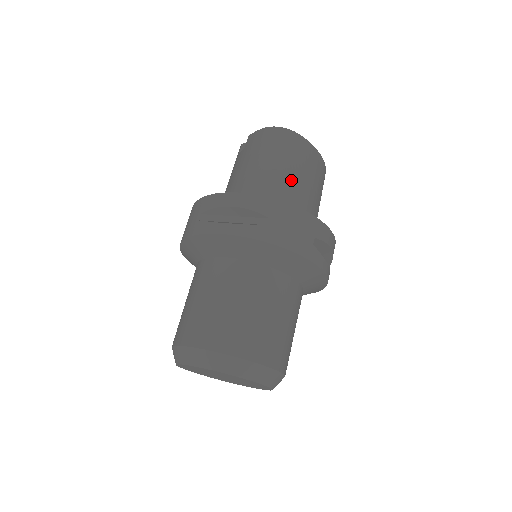
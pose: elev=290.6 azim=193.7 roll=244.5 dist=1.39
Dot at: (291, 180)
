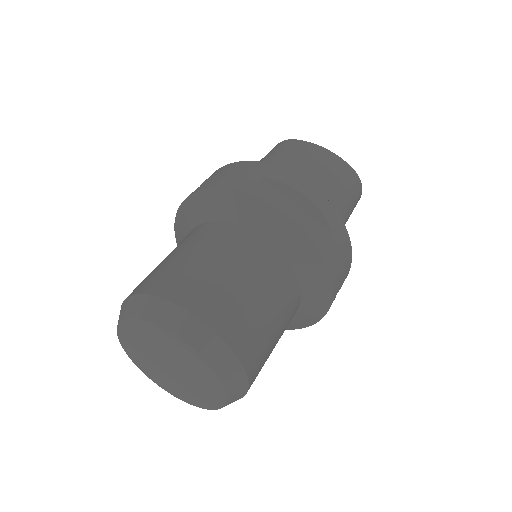
Dot at: occluded
